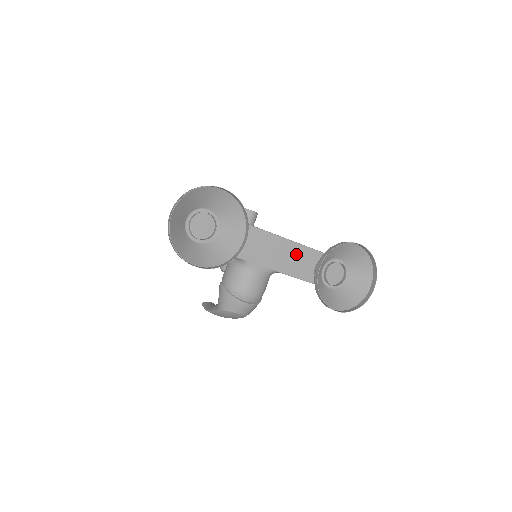
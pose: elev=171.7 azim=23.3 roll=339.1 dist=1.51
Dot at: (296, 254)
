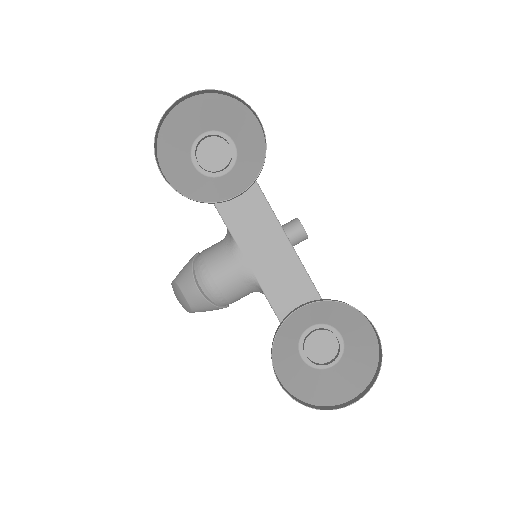
Dot at: (298, 288)
